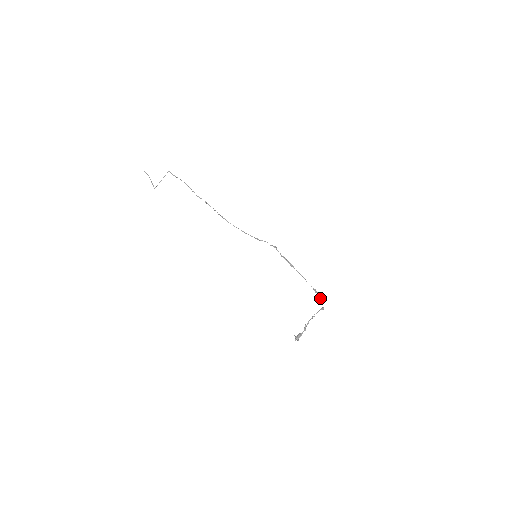
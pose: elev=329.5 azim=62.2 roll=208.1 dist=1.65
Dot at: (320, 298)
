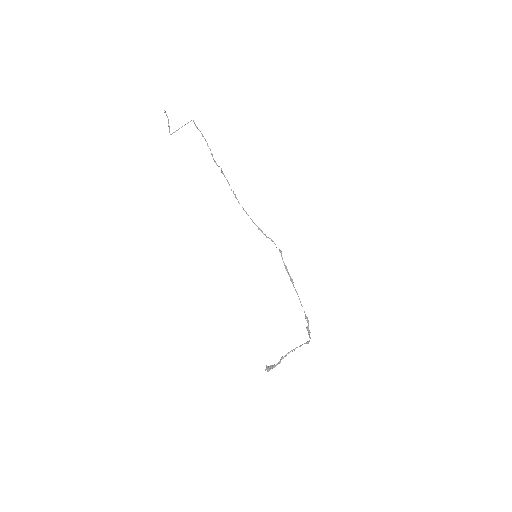
Dot at: occluded
